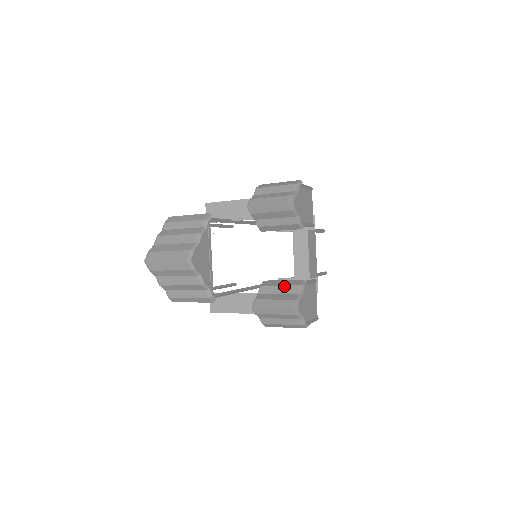
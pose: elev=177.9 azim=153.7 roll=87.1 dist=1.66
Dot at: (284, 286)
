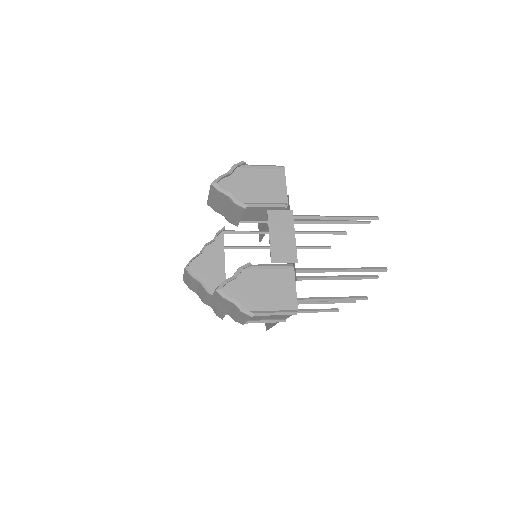
Dot at: occluded
